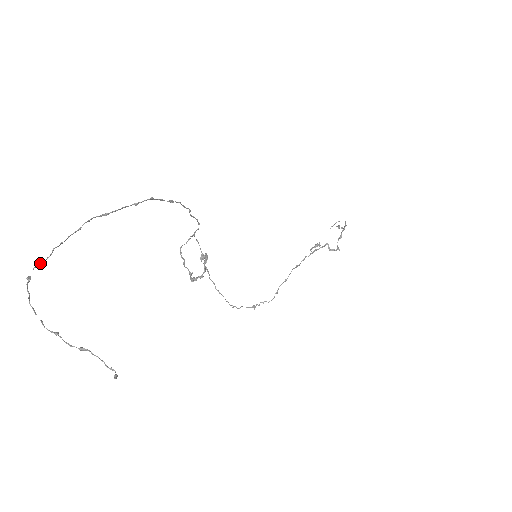
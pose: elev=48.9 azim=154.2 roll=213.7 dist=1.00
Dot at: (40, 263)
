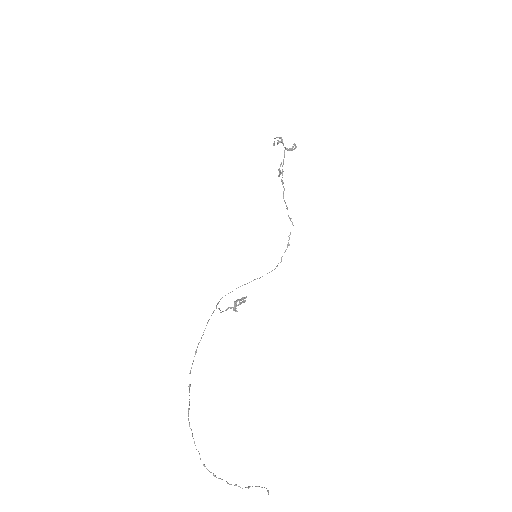
Dot at: occluded
